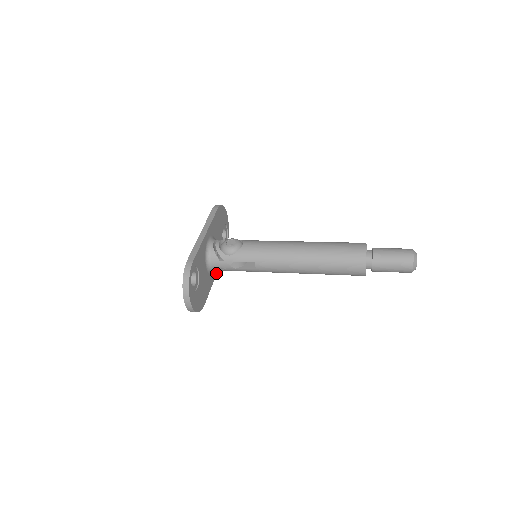
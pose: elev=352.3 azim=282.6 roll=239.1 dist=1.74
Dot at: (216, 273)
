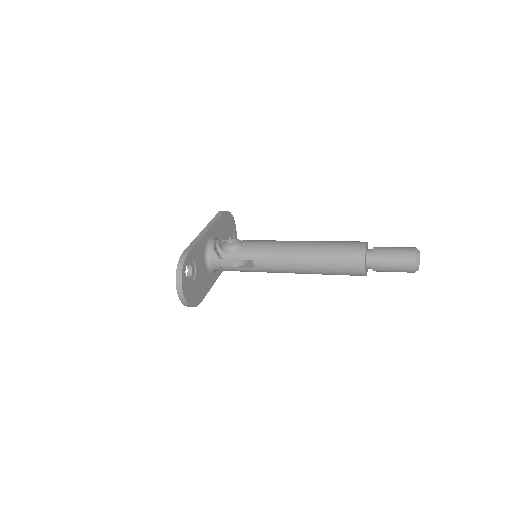
Dot at: (218, 276)
